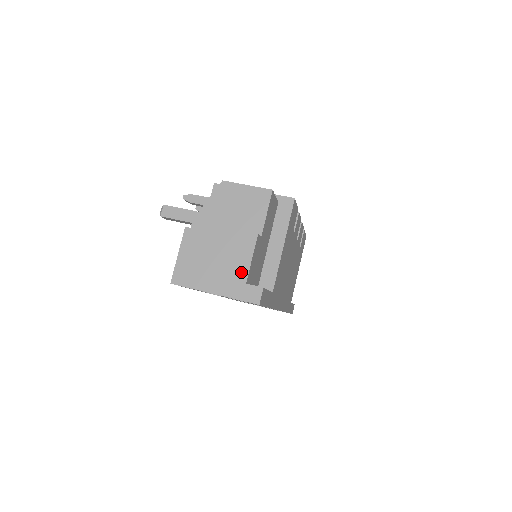
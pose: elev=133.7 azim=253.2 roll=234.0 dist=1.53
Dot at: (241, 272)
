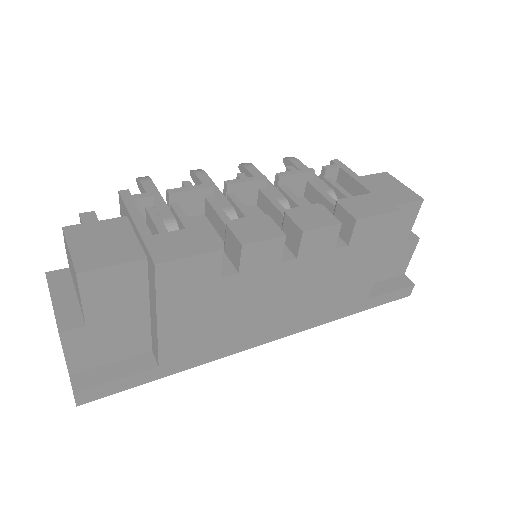
Dot at: occluded
